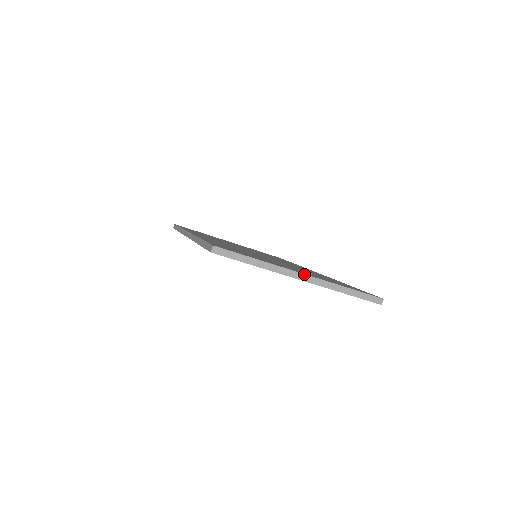
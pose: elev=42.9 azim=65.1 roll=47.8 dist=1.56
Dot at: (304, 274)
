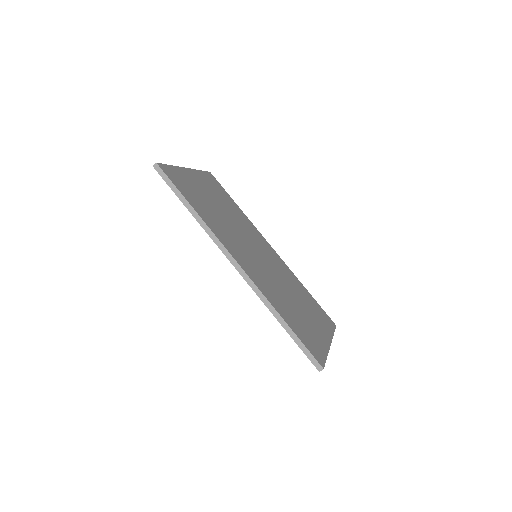
Dot at: occluded
